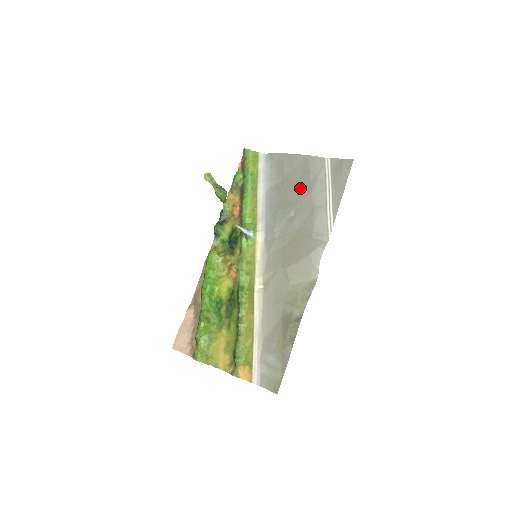
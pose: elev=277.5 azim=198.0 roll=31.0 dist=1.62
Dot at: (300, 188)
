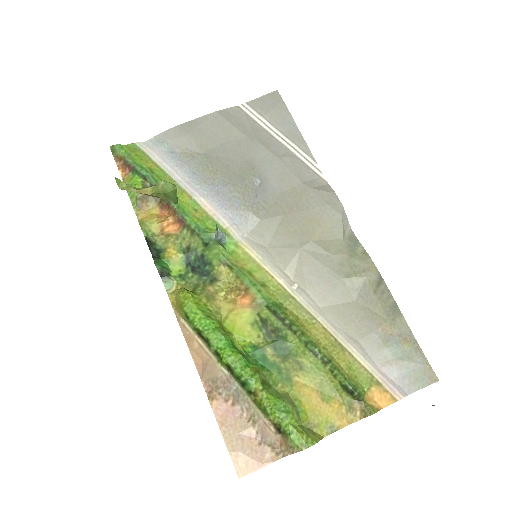
Dot at: (239, 150)
